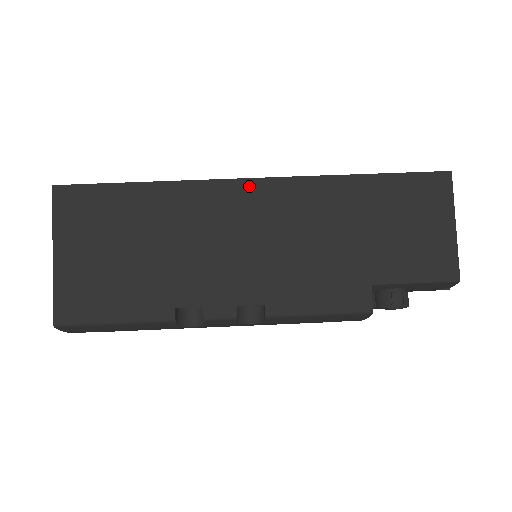
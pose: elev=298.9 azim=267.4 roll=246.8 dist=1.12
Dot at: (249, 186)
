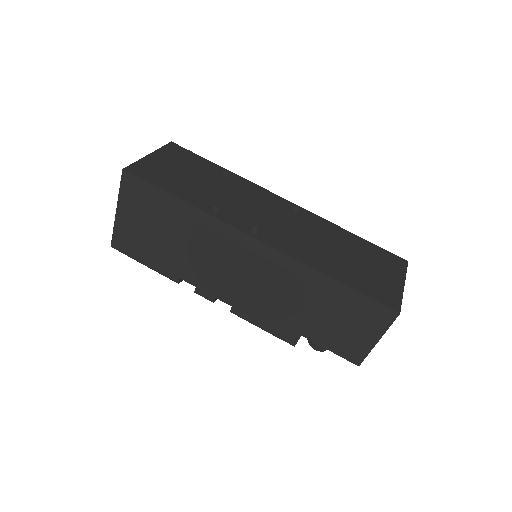
Dot at: (251, 242)
